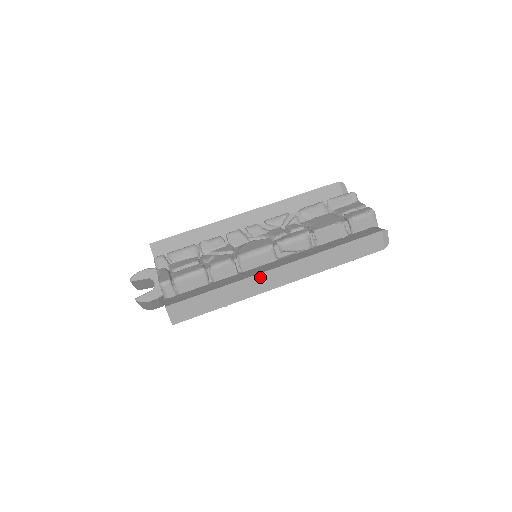
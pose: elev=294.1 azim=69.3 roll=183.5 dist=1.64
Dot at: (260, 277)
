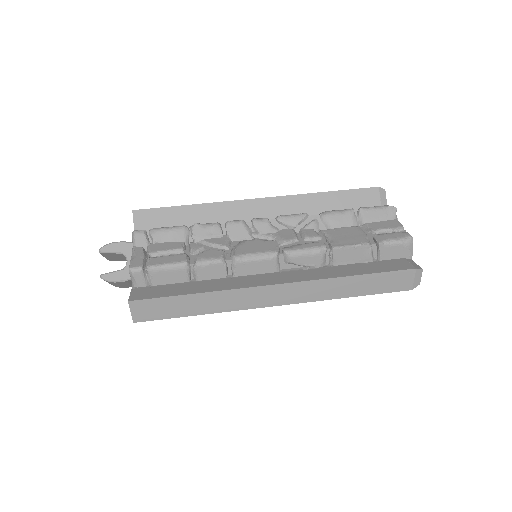
Dot at: (252, 291)
